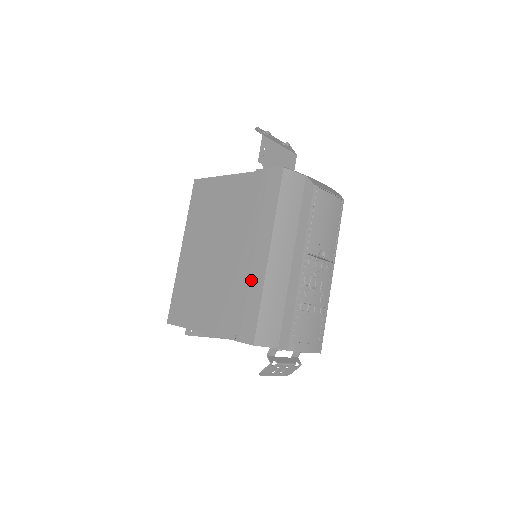
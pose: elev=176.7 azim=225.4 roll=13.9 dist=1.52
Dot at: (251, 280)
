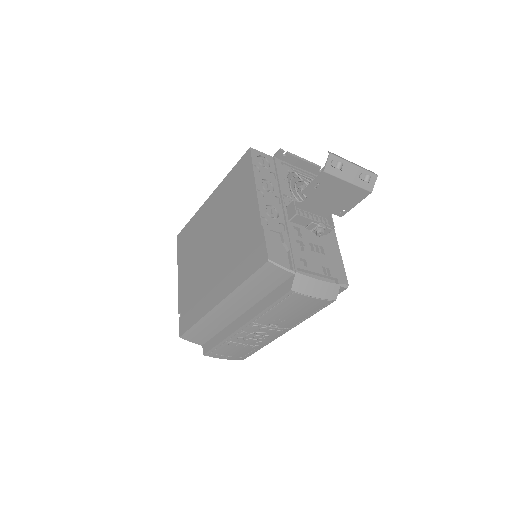
Dot at: (204, 300)
